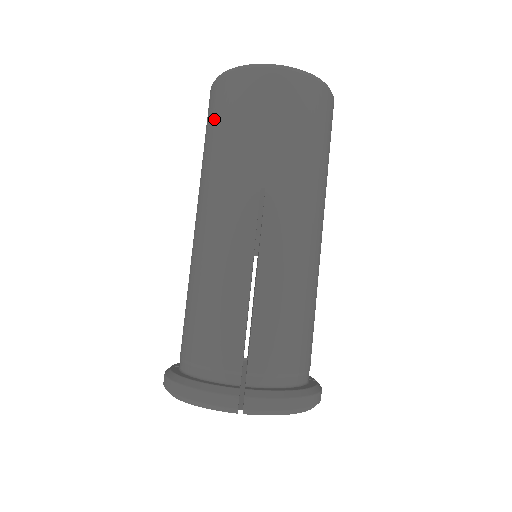
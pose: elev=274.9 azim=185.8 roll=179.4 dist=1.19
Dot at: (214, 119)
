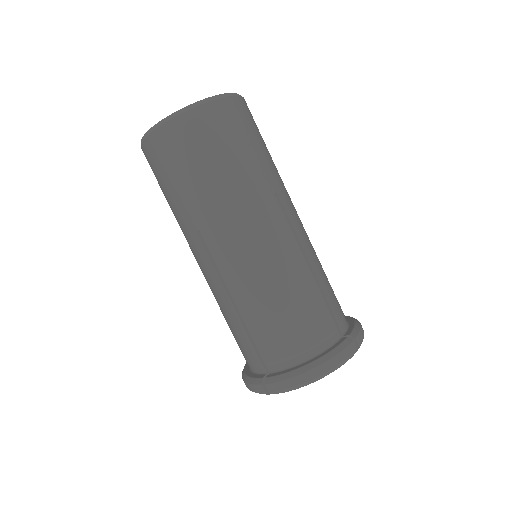
Dot at: (198, 154)
